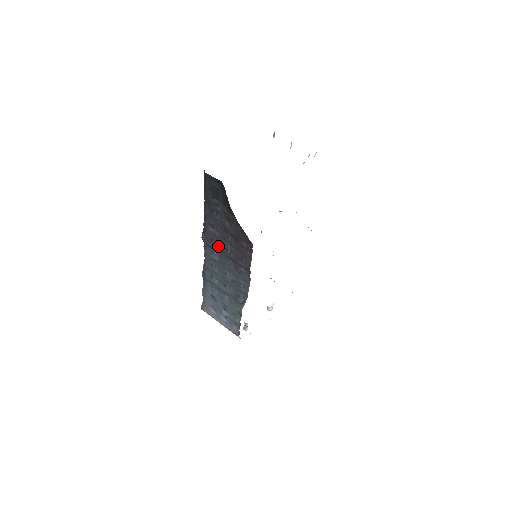
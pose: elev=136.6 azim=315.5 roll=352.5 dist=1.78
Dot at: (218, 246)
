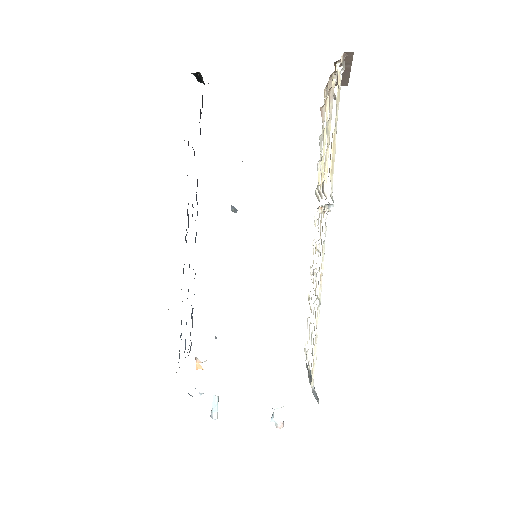
Dot at: occluded
